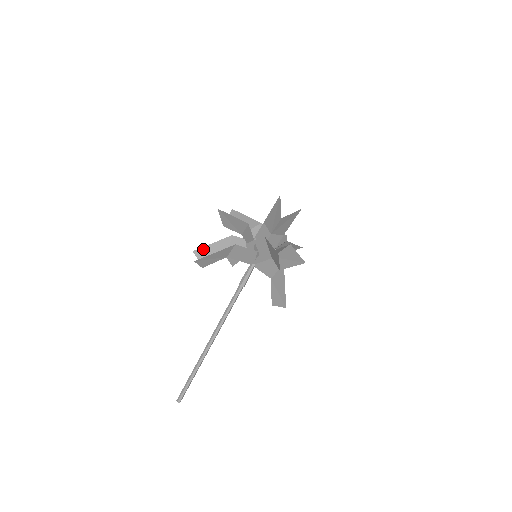
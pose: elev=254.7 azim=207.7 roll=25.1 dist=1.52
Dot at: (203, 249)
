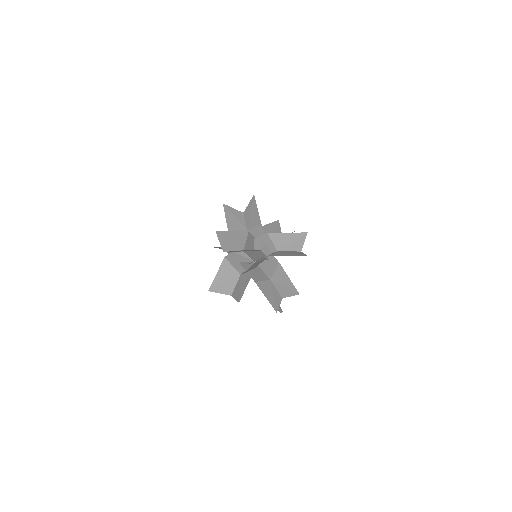
Dot at: occluded
